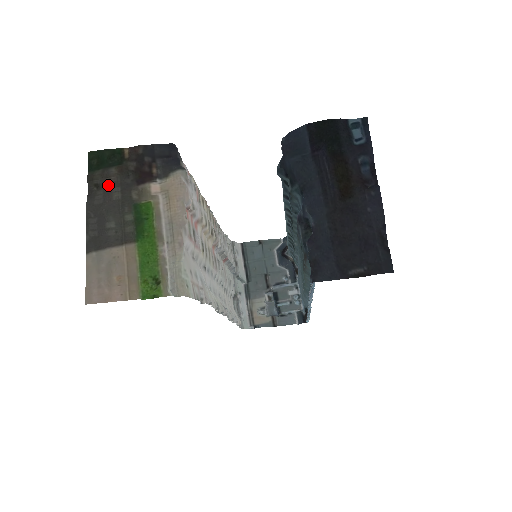
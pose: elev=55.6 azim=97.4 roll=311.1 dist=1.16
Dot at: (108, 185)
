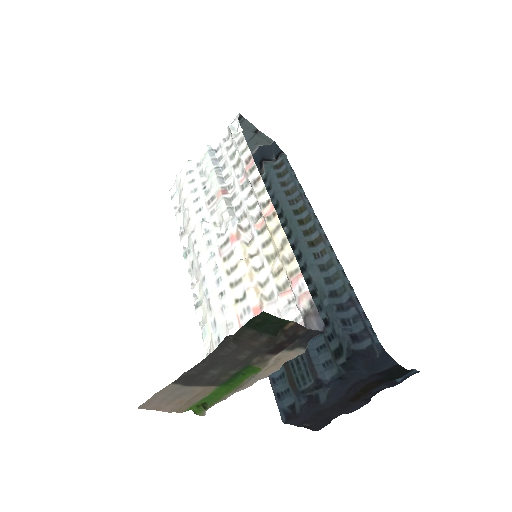
Dot at: (246, 345)
